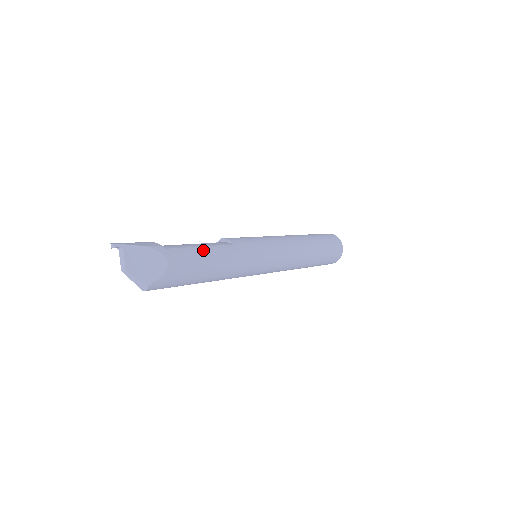
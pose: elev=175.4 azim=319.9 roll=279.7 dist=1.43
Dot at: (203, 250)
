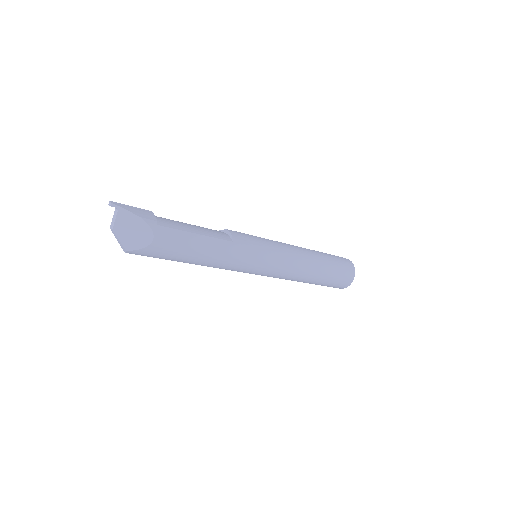
Dot at: (196, 238)
